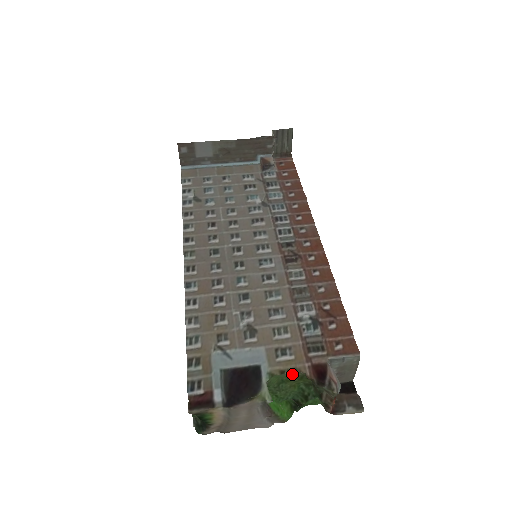
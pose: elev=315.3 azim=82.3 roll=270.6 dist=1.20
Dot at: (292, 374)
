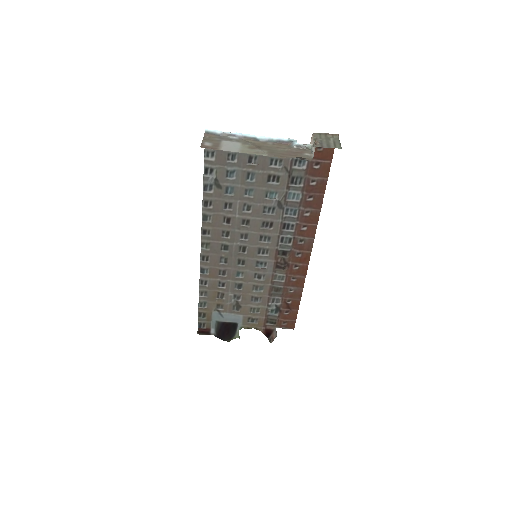
Dot at: (254, 327)
